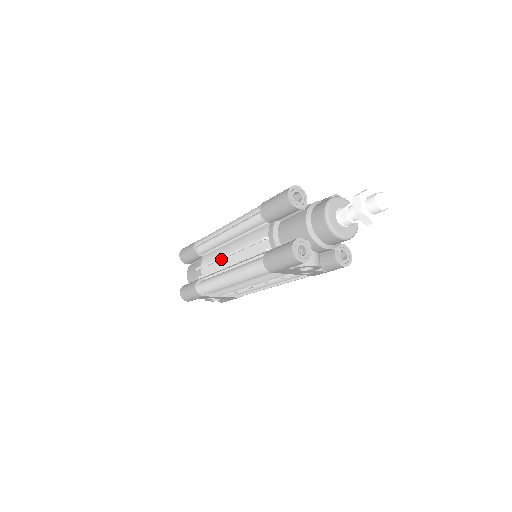
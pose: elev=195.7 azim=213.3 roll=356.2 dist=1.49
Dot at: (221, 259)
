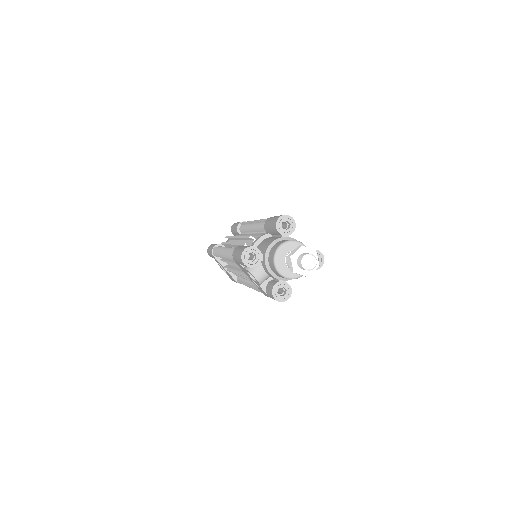
Dot at: occluded
